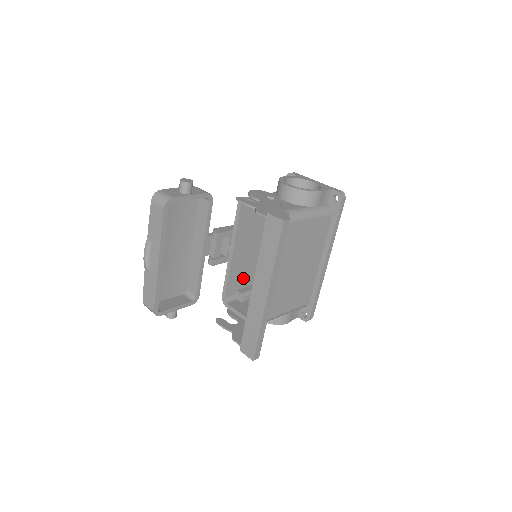
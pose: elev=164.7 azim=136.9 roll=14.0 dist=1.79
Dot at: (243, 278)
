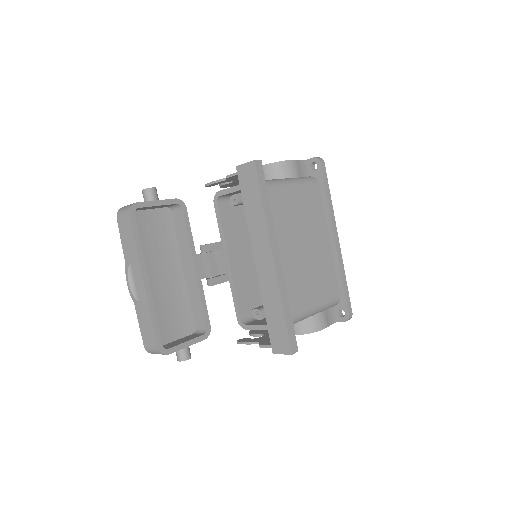
Dot at: (254, 294)
